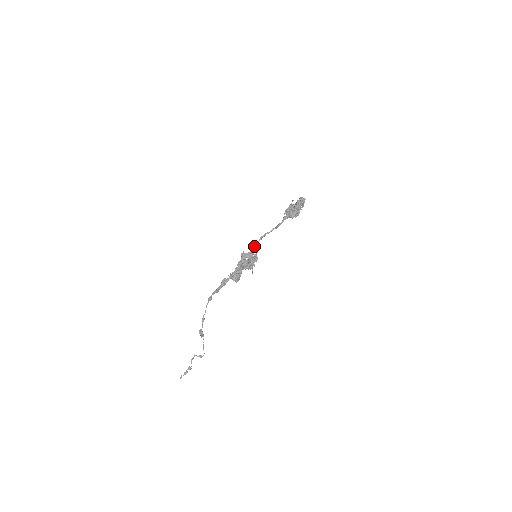
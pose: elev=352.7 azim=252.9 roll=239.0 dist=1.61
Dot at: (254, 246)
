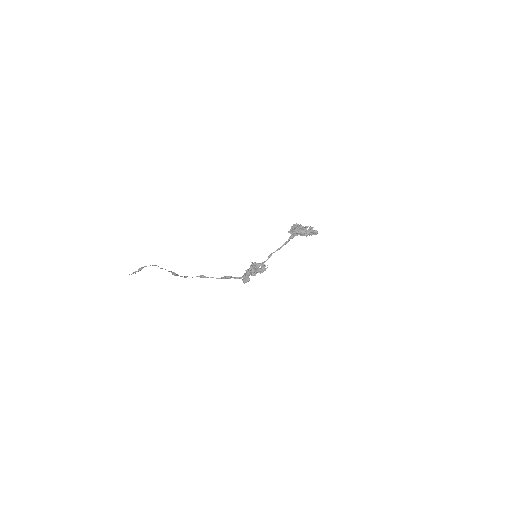
Dot at: occluded
